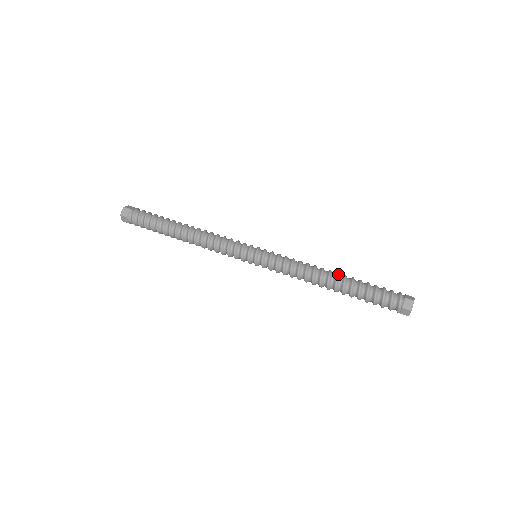
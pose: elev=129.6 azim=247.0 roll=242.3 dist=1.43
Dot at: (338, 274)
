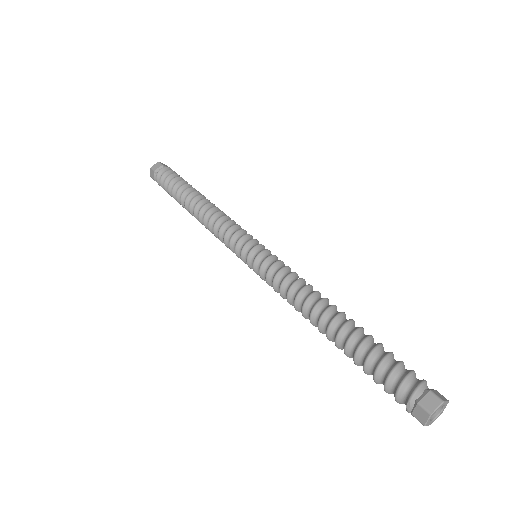
Dot at: (332, 321)
